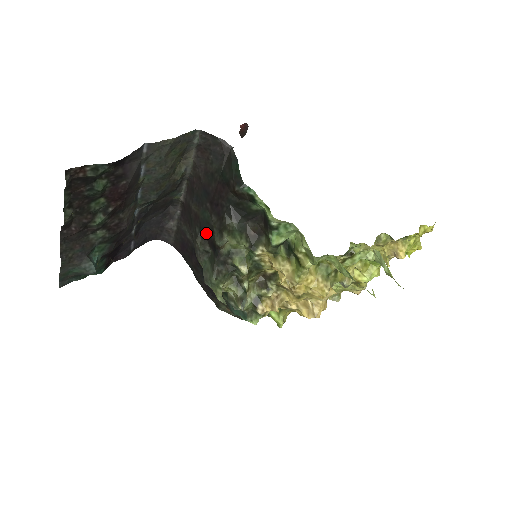
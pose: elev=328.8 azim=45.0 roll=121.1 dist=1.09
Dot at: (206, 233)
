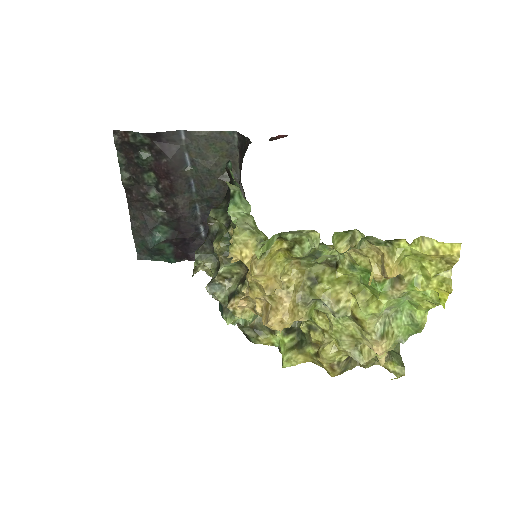
Dot at: occluded
